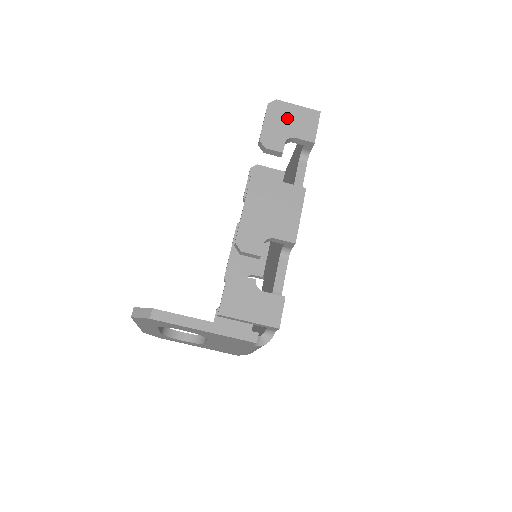
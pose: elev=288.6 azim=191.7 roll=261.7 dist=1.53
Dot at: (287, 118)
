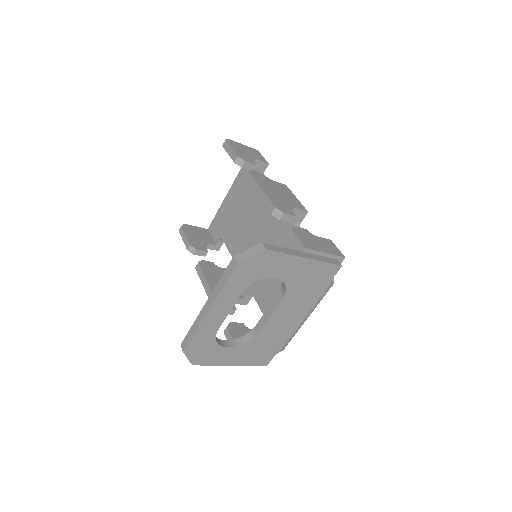
Dot at: (243, 149)
